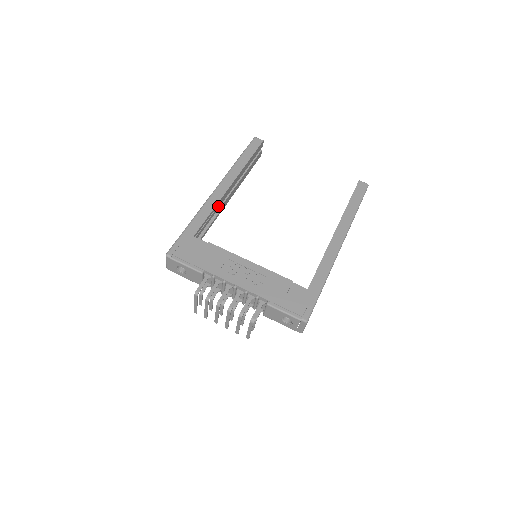
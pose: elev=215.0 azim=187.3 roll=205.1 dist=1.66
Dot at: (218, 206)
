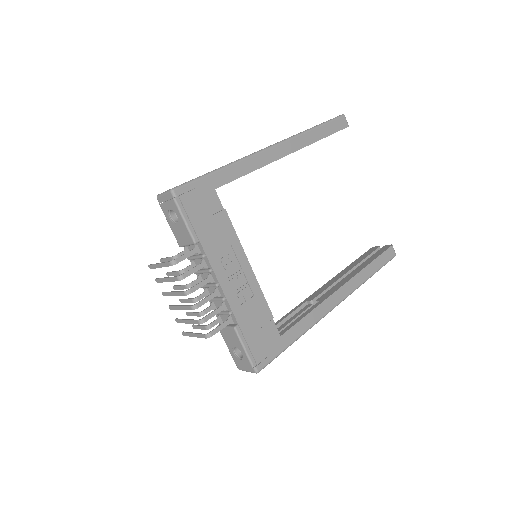
Dot at: occluded
